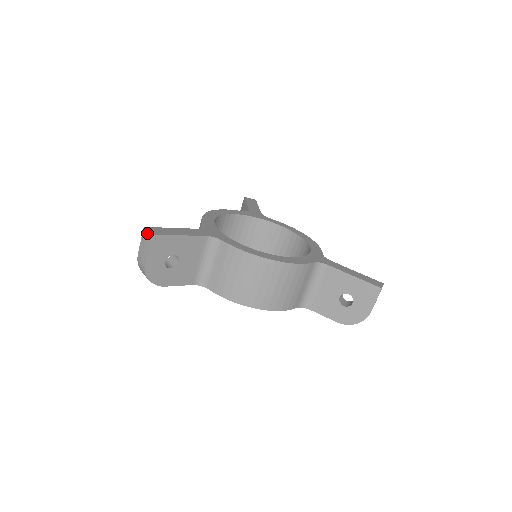
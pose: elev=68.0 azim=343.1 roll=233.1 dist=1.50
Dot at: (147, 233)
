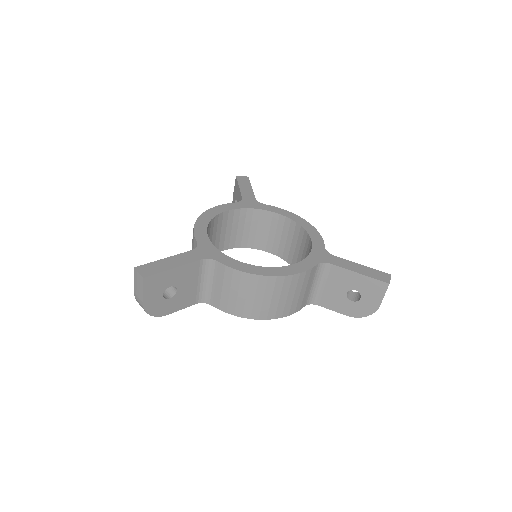
Dot at: (138, 275)
